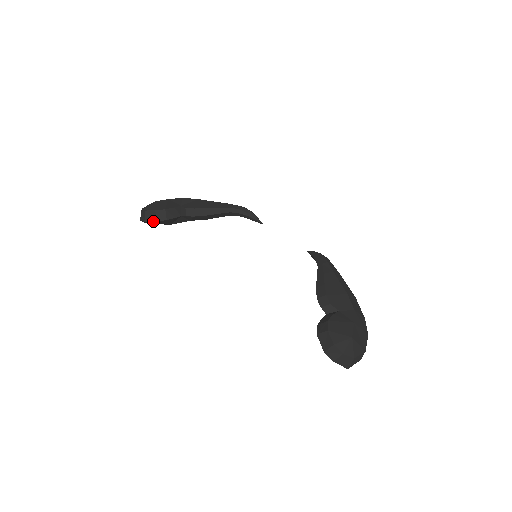
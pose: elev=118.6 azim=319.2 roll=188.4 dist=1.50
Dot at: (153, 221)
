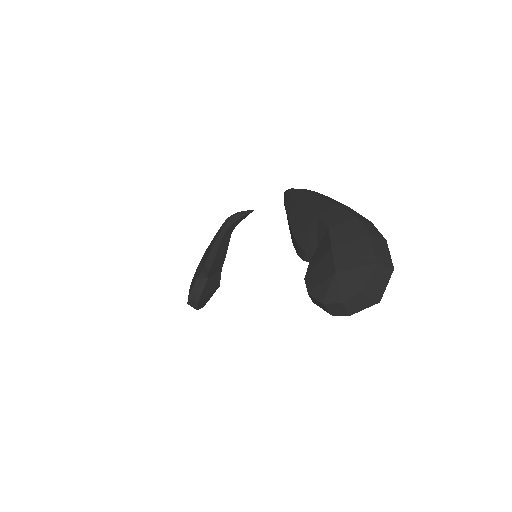
Dot at: (197, 305)
